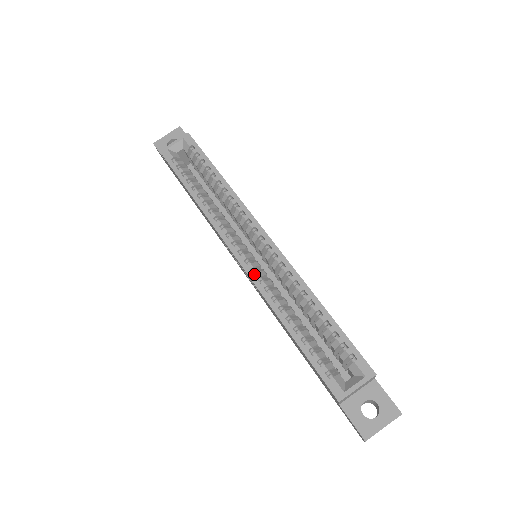
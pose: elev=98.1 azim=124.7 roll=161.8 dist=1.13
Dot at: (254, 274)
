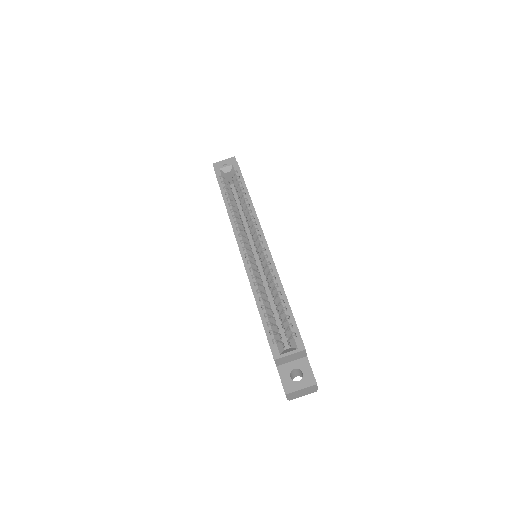
Dot at: (248, 264)
